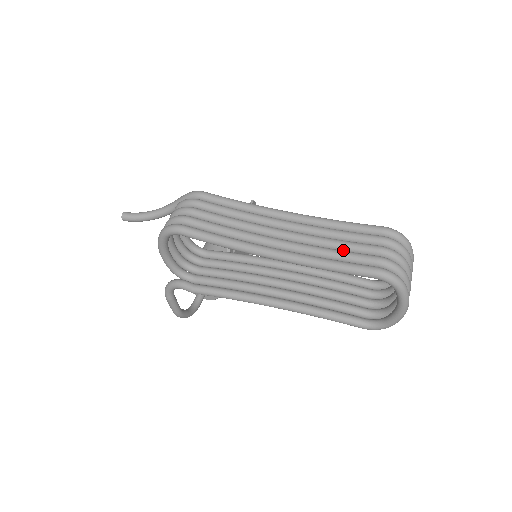
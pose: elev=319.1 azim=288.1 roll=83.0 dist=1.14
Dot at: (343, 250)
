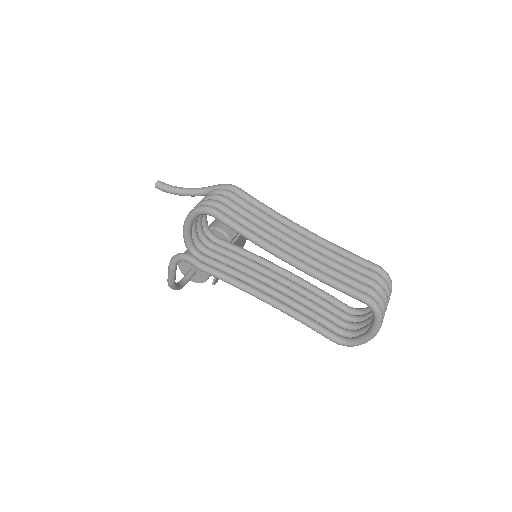
Dot at: (342, 272)
